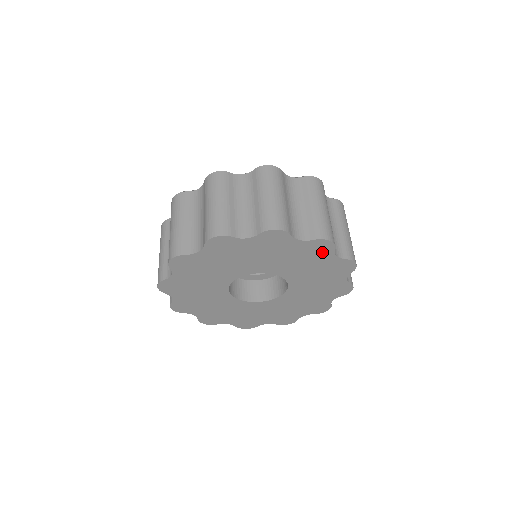
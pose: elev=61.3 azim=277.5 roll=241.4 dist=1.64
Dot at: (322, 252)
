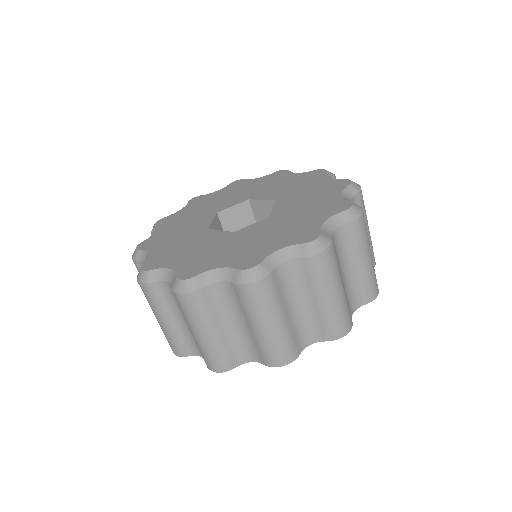
Dot at: occluded
